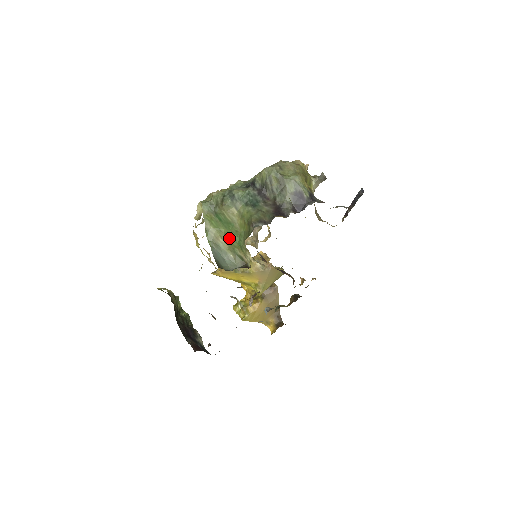
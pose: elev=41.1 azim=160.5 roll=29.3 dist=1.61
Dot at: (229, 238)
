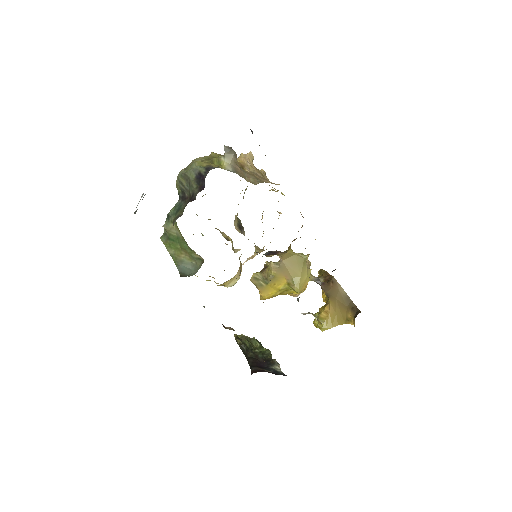
Dot at: (184, 250)
